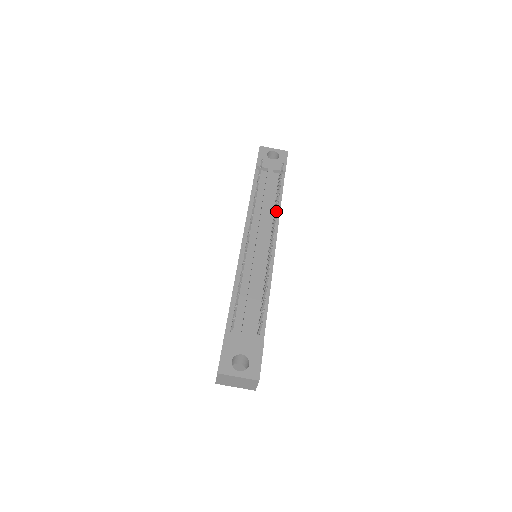
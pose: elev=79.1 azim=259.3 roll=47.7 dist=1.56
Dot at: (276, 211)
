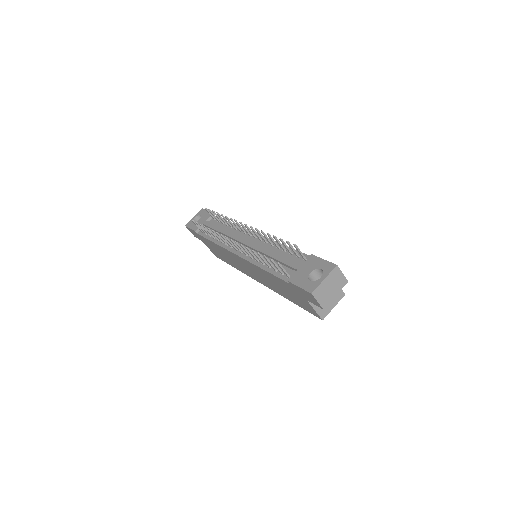
Dot at: (230, 219)
